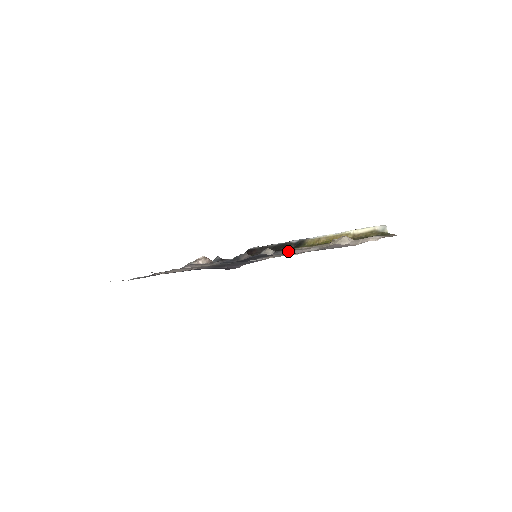
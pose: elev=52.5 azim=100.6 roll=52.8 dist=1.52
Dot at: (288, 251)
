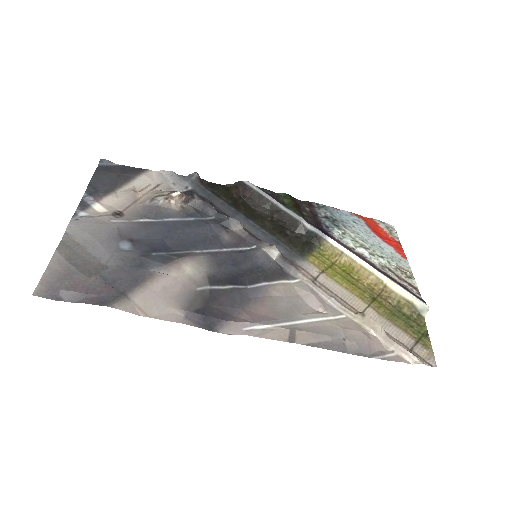
Dot at: (300, 274)
